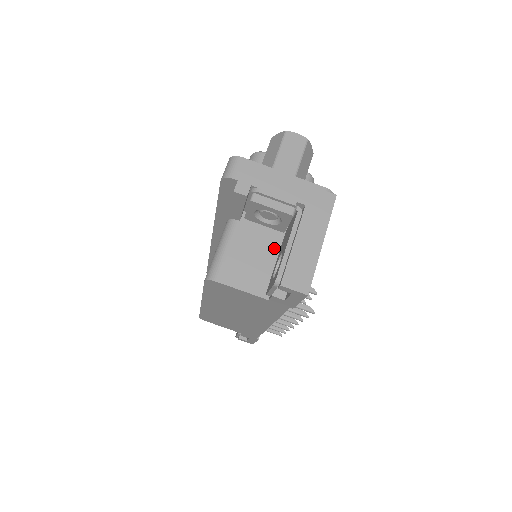
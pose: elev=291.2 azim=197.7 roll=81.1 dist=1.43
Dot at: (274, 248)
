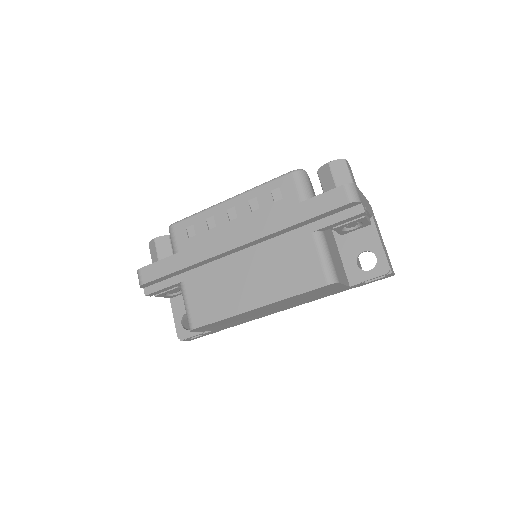
Dot at: (336, 248)
